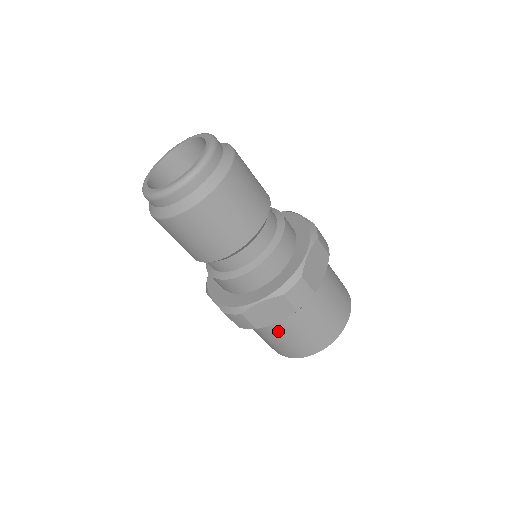
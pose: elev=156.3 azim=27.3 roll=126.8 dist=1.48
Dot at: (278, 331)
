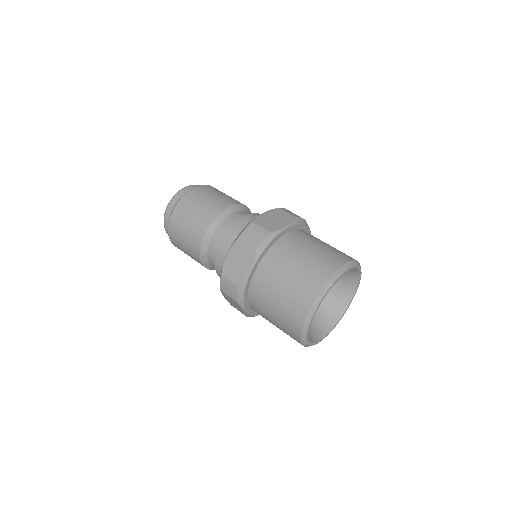
Dot at: (265, 290)
